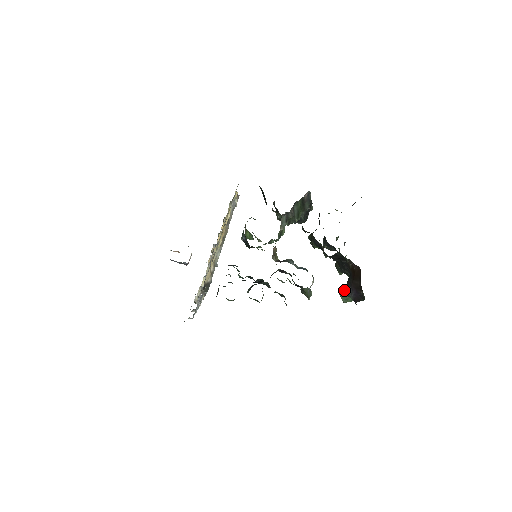
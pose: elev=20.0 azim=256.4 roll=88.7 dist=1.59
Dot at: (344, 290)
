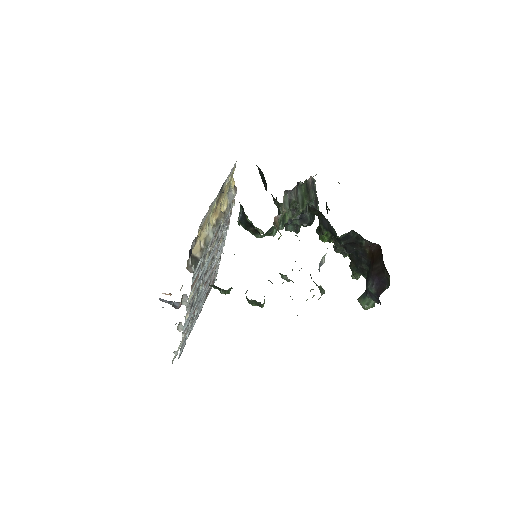
Dot at: occluded
